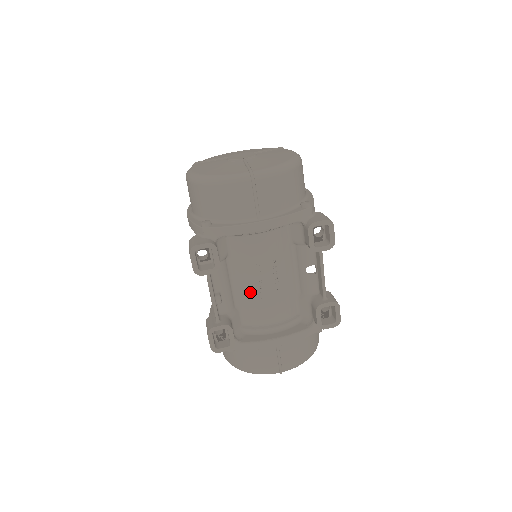
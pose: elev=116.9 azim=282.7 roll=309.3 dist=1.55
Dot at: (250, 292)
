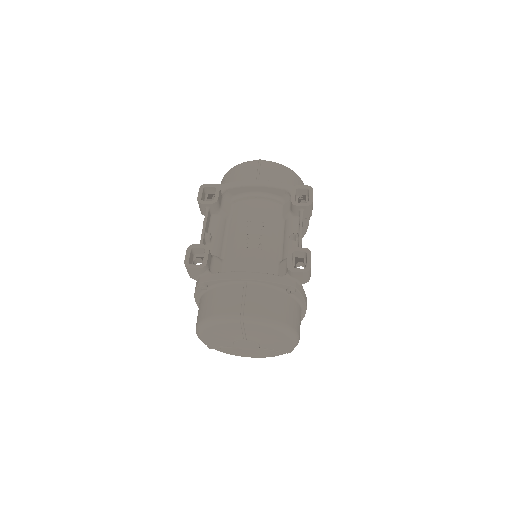
Dot at: (237, 243)
